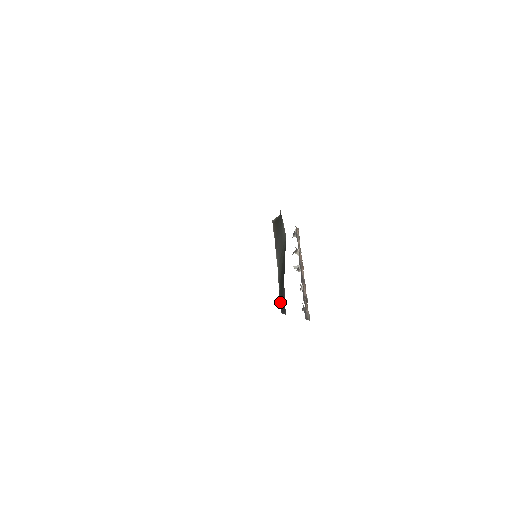
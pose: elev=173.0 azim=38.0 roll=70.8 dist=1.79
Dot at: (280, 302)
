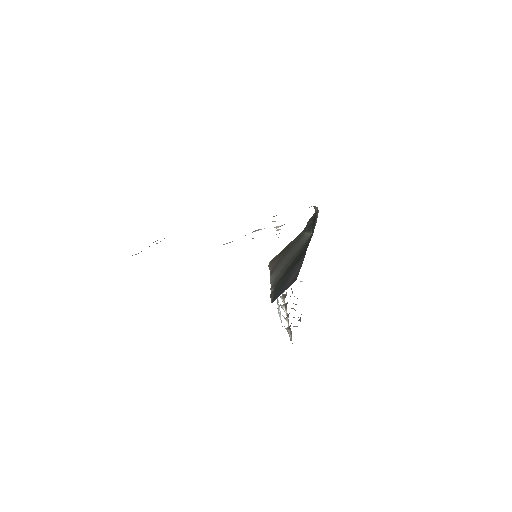
Dot at: (273, 295)
